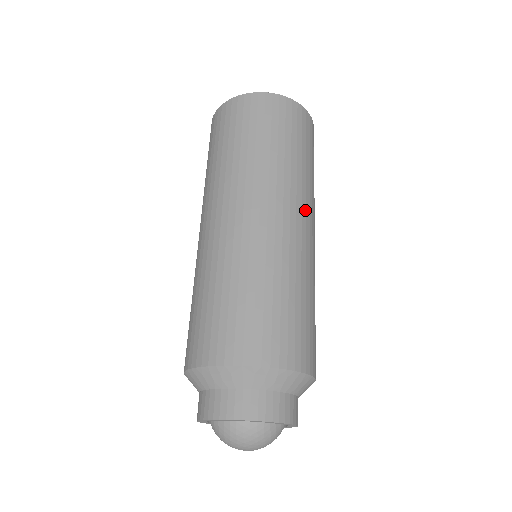
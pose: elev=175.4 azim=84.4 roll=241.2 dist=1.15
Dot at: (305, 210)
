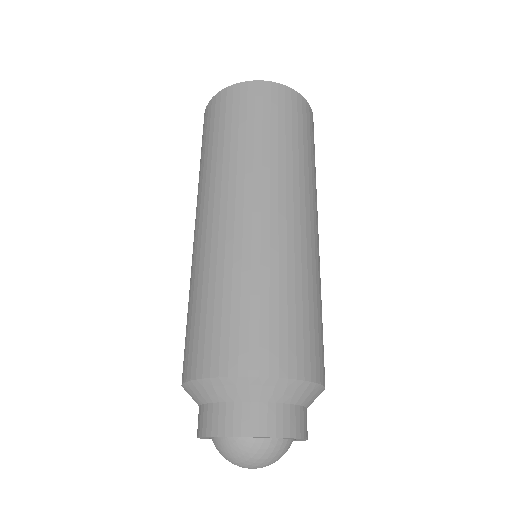
Dot at: occluded
